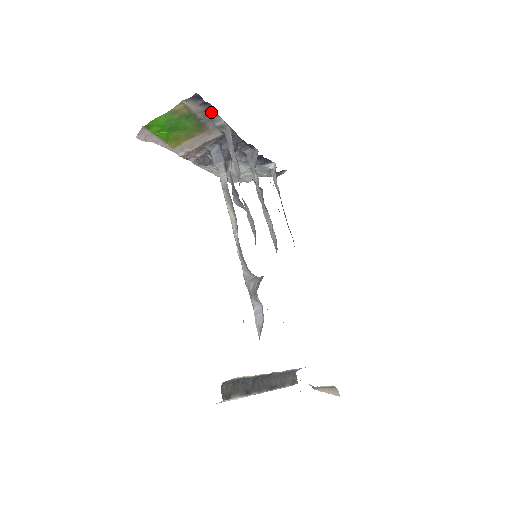
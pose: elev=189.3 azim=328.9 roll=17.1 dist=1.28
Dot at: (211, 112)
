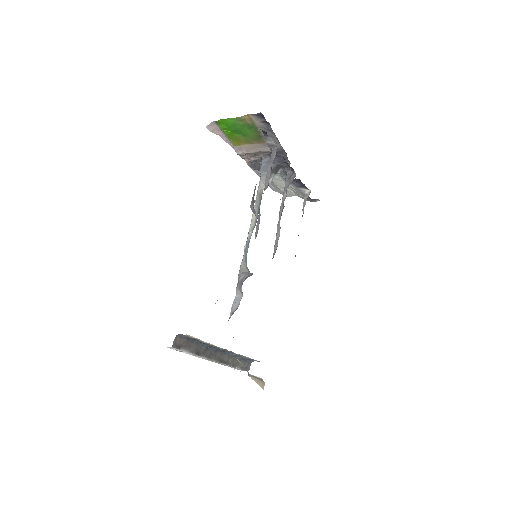
Dot at: occluded
